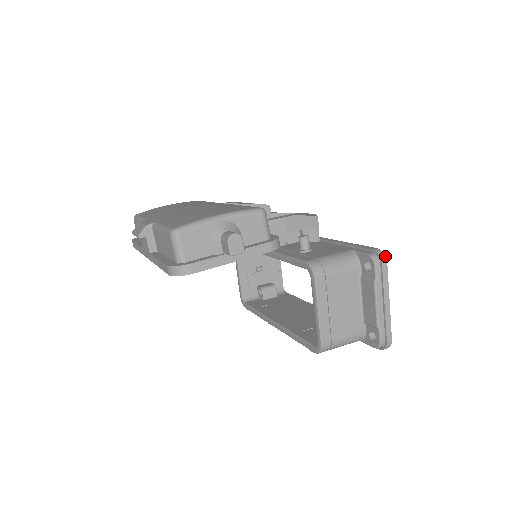
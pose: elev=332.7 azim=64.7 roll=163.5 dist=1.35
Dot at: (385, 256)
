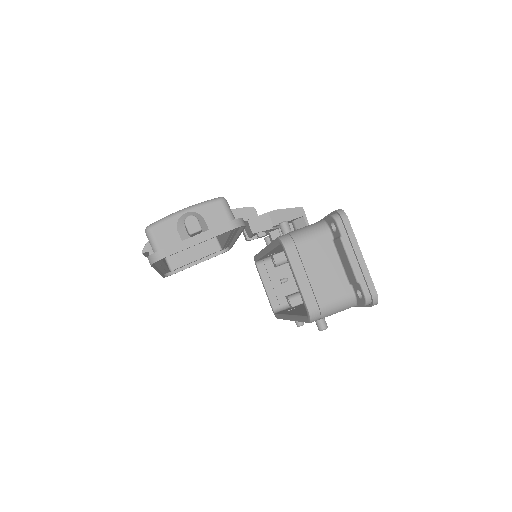
Dot at: occluded
